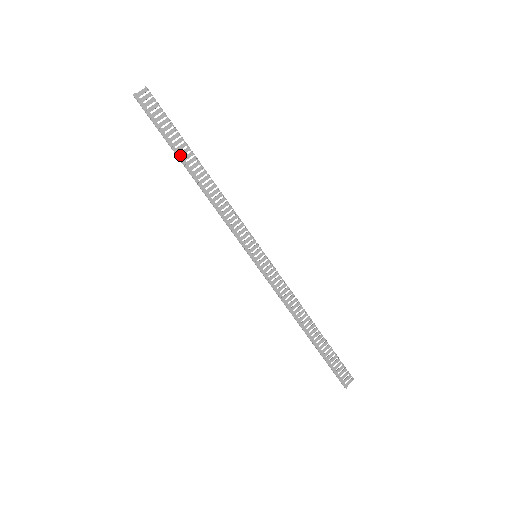
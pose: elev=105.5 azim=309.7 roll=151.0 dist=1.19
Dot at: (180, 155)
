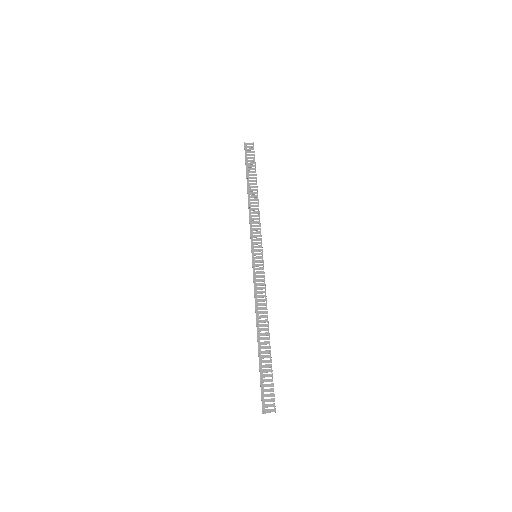
Dot at: (248, 178)
